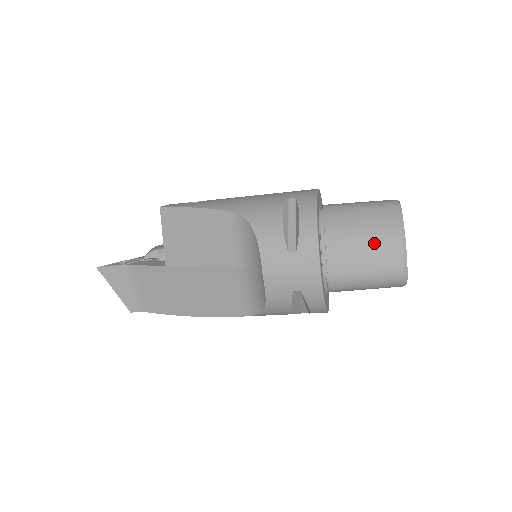
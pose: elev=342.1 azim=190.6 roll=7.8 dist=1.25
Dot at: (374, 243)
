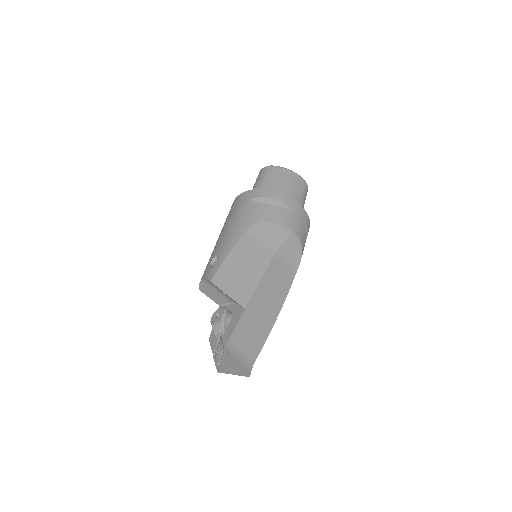
Dot at: (290, 183)
